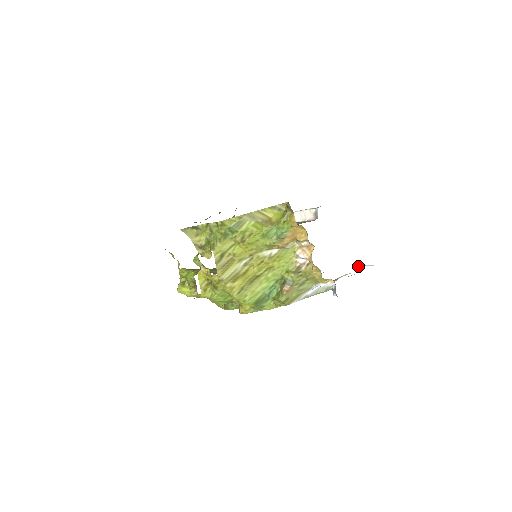
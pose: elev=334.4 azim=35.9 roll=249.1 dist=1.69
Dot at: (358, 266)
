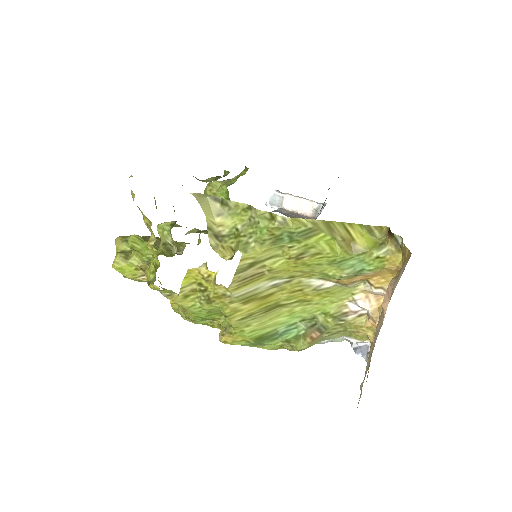
Dot at: occluded
